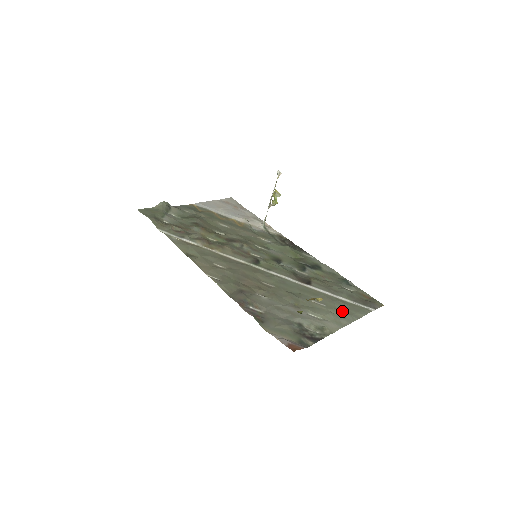
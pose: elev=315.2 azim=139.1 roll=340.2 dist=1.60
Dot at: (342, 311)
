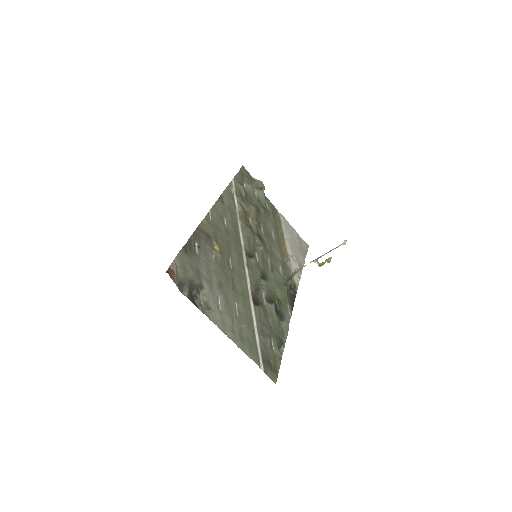
Dot at: (241, 333)
